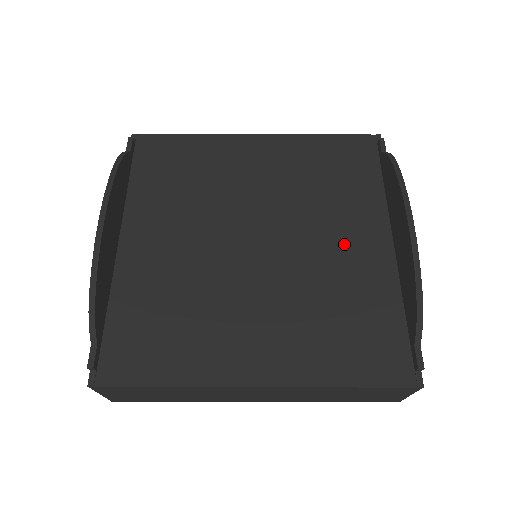
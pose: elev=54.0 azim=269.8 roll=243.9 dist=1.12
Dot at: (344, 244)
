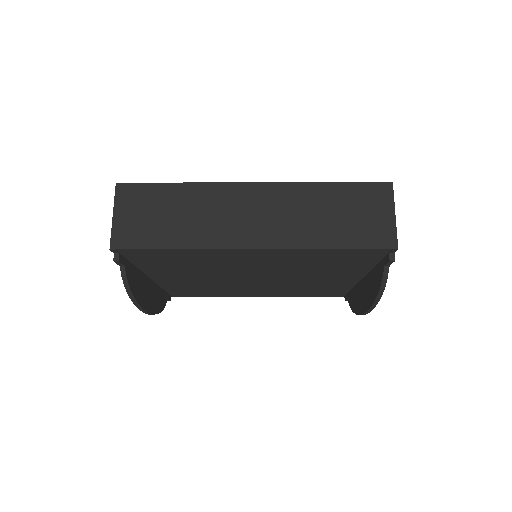
Dot at: (323, 279)
